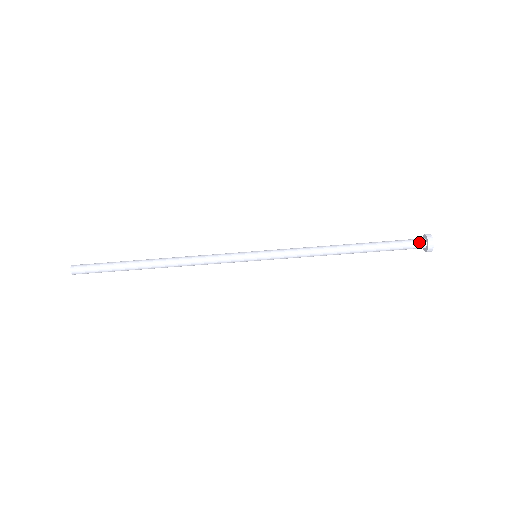
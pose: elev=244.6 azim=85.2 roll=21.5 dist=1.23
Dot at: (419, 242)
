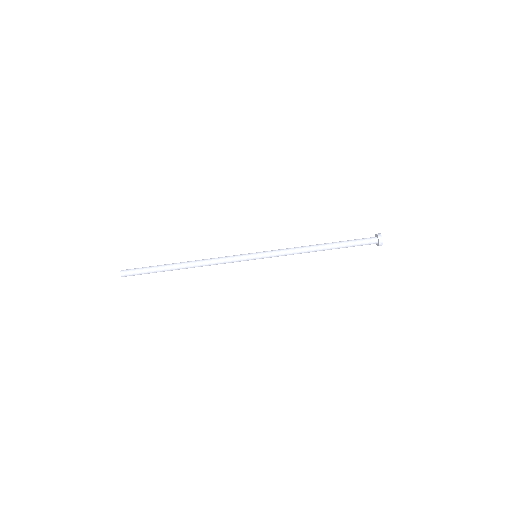
Dot at: (372, 238)
